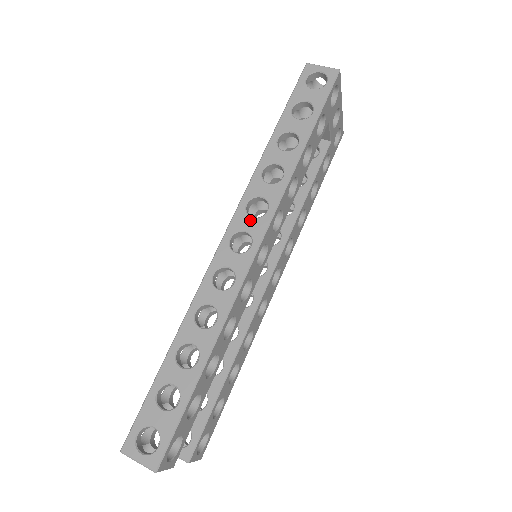
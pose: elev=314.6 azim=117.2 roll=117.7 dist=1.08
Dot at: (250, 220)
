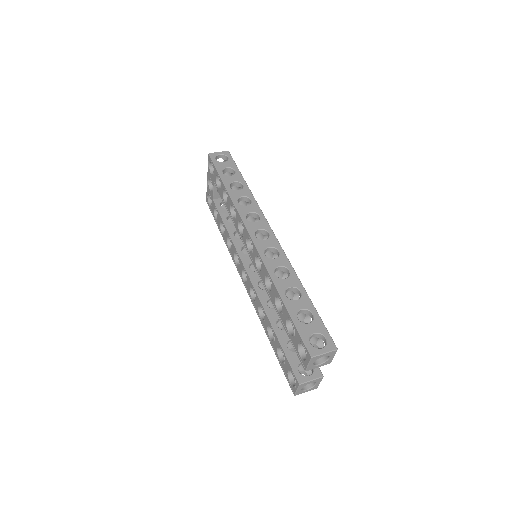
Dot at: (256, 224)
